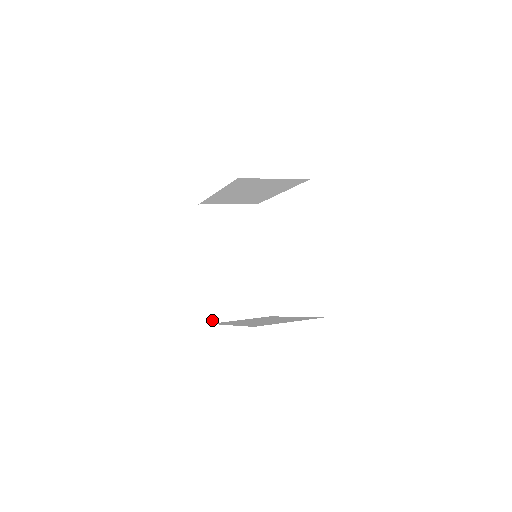
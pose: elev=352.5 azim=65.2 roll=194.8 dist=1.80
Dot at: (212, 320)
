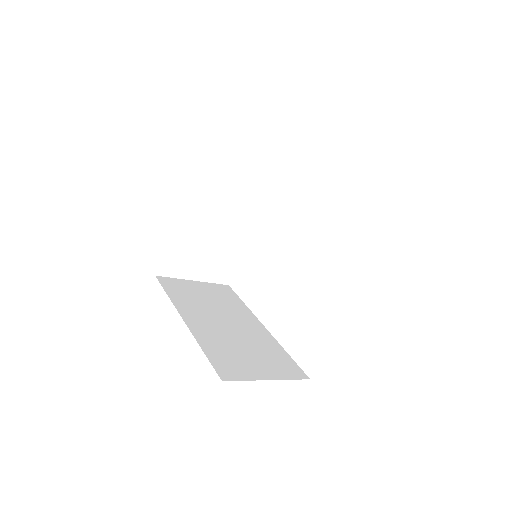
Dot at: (224, 377)
